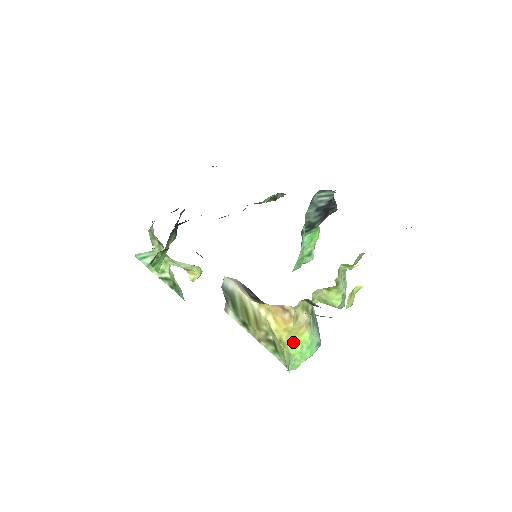
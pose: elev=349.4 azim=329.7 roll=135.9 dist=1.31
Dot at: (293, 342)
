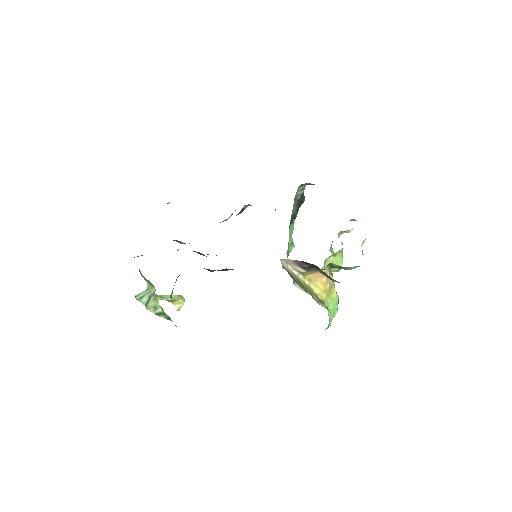
Dot at: (328, 302)
